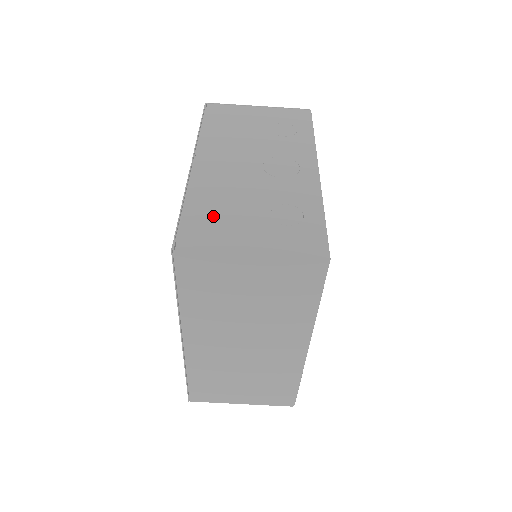
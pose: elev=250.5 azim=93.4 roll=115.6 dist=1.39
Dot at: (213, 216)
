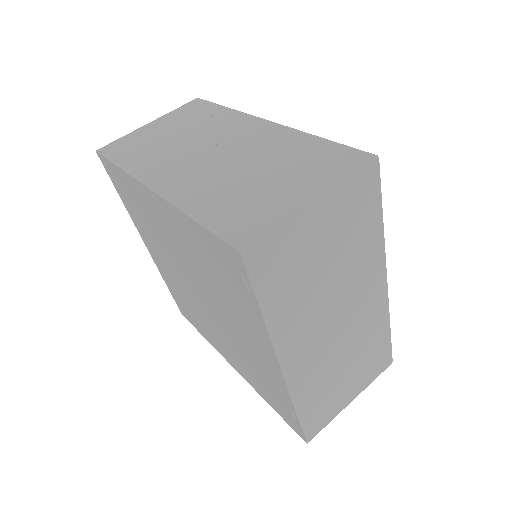
Dot at: (236, 204)
